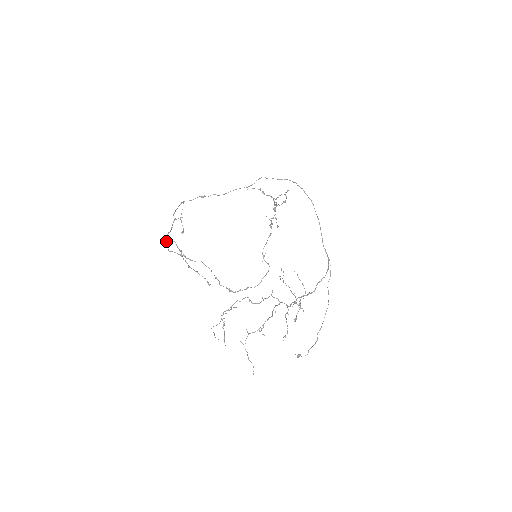
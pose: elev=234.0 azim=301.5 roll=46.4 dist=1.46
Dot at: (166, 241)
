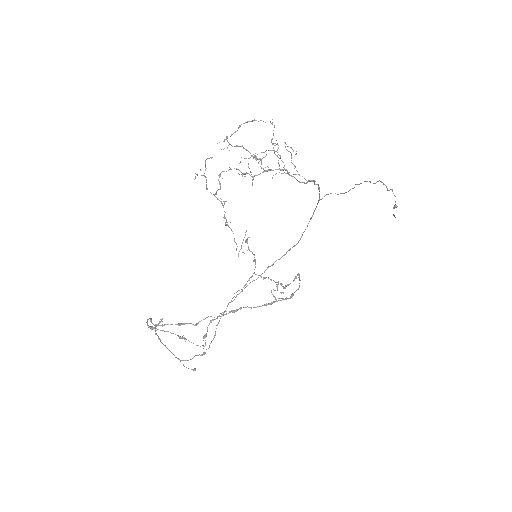
Dot at: (150, 327)
